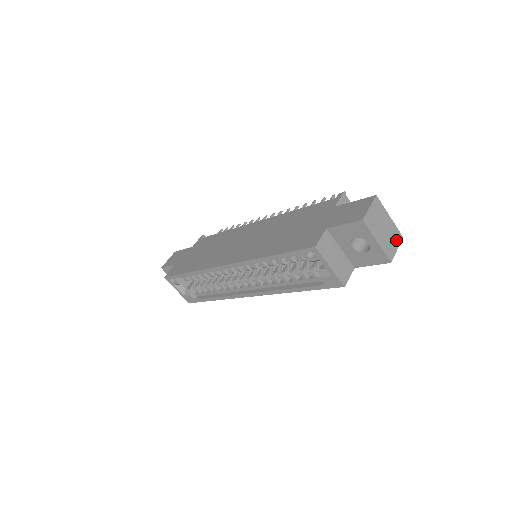
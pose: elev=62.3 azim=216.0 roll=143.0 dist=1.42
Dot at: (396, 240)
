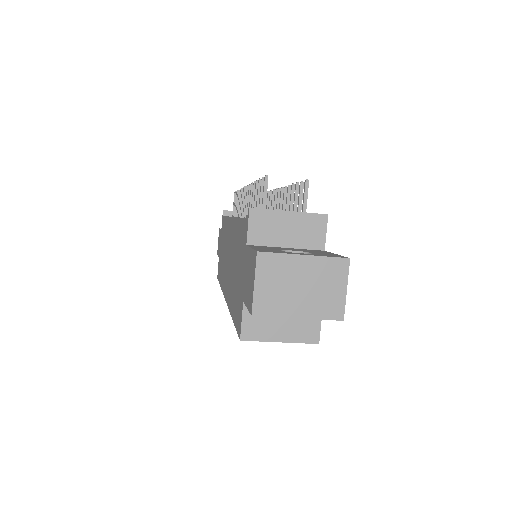
Dot at: (337, 277)
